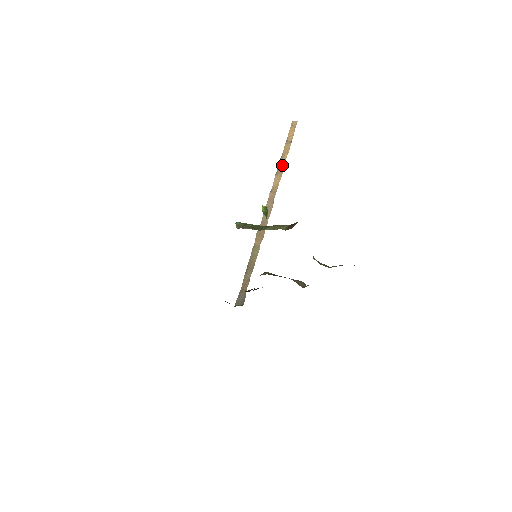
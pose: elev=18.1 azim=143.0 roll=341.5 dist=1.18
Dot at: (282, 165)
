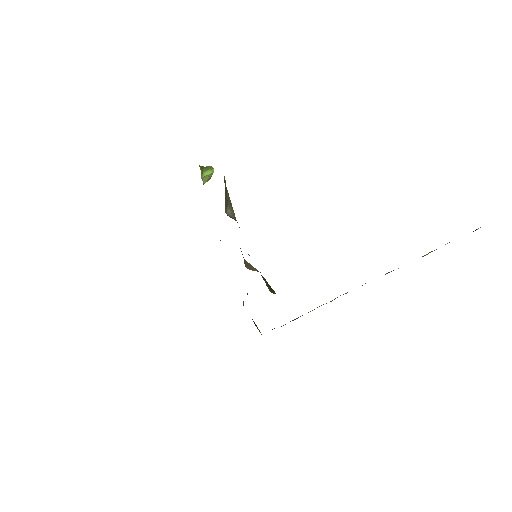
Dot at: occluded
